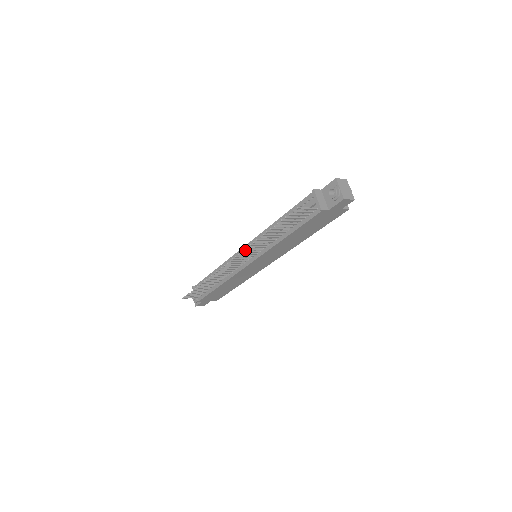
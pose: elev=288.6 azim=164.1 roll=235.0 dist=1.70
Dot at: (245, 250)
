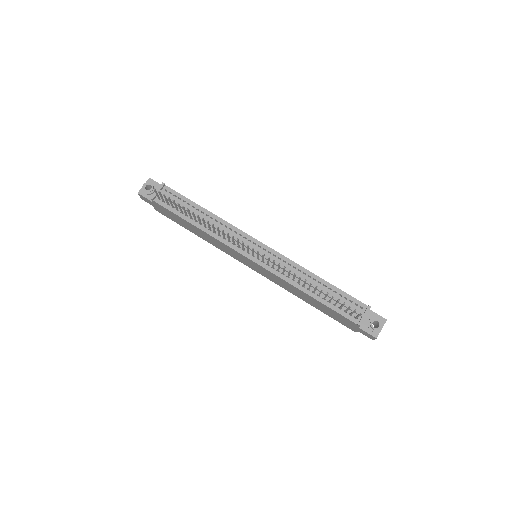
Dot at: (279, 264)
